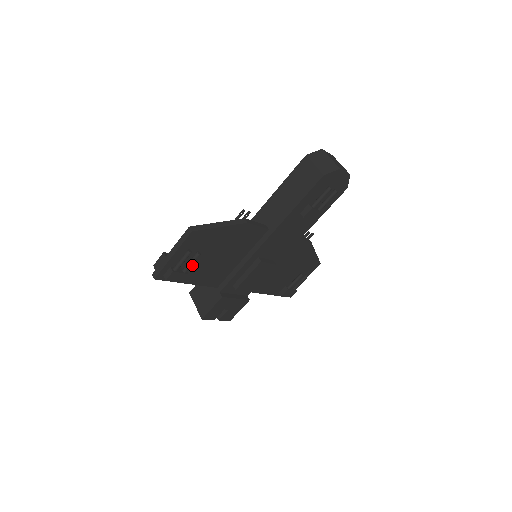
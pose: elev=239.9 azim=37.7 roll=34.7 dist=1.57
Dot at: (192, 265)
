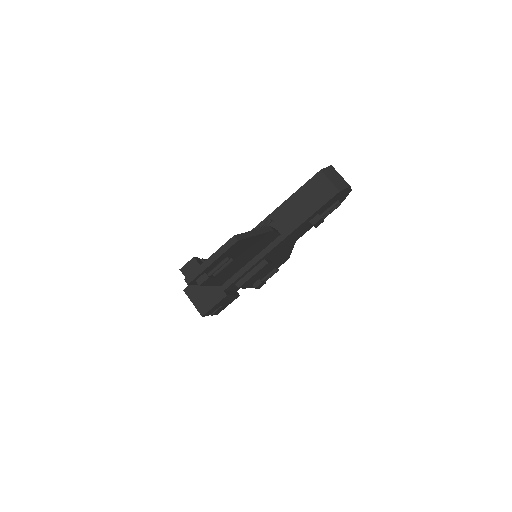
Dot at: occluded
